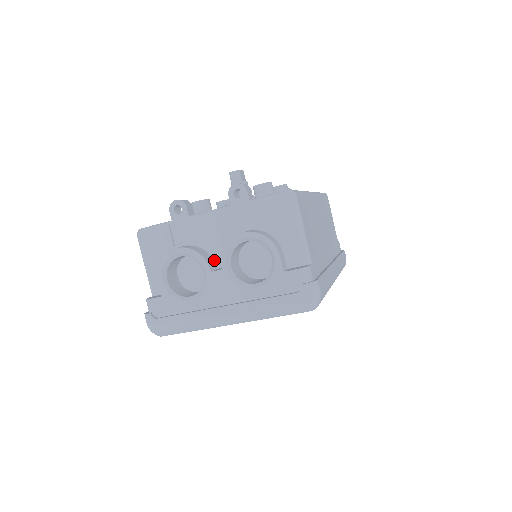
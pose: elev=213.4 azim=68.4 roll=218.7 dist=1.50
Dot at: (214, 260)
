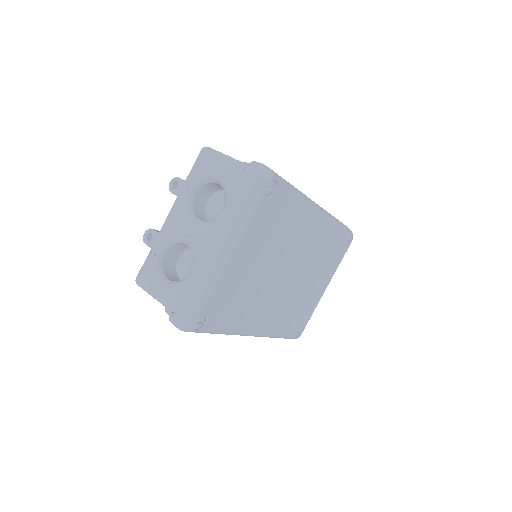
Dot at: occluded
